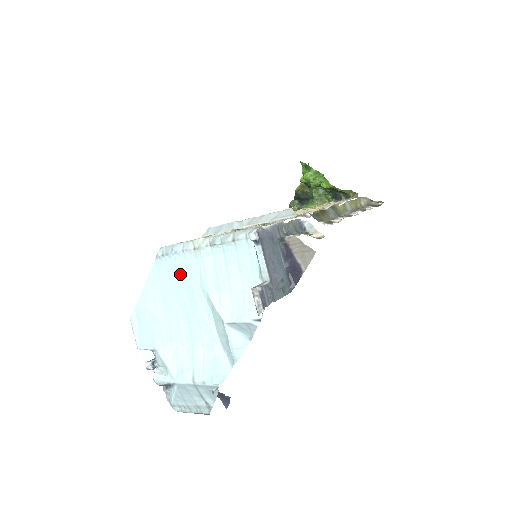
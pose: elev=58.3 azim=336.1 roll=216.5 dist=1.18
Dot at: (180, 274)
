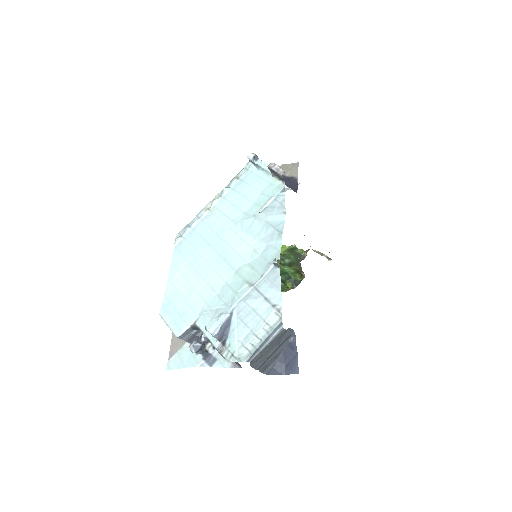
Dot at: (202, 234)
